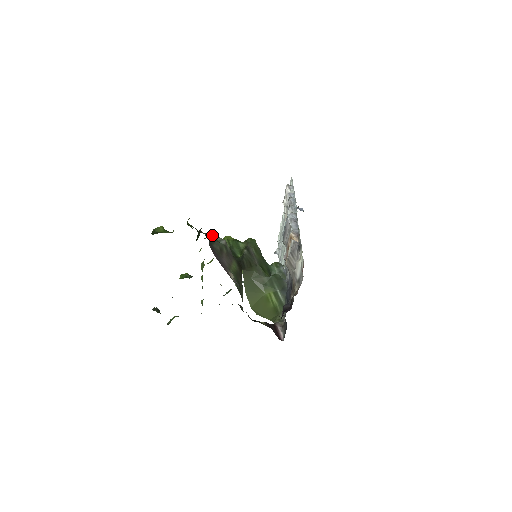
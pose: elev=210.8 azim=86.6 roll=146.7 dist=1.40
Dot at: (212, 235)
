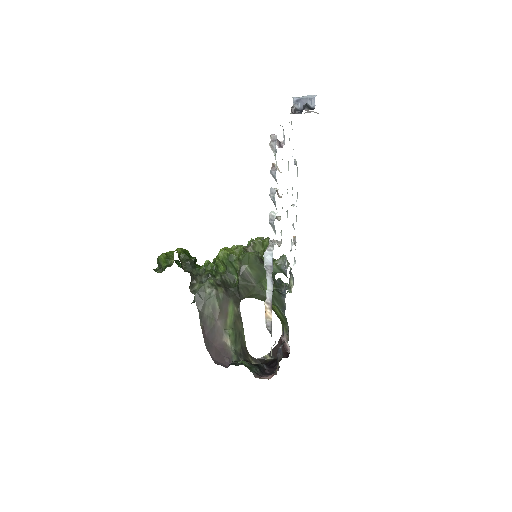
Dot at: (202, 287)
